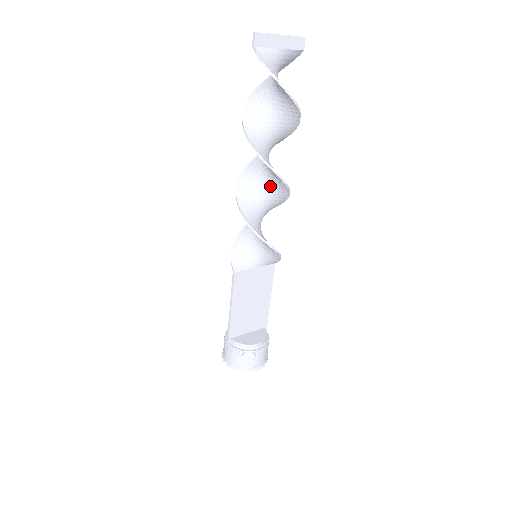
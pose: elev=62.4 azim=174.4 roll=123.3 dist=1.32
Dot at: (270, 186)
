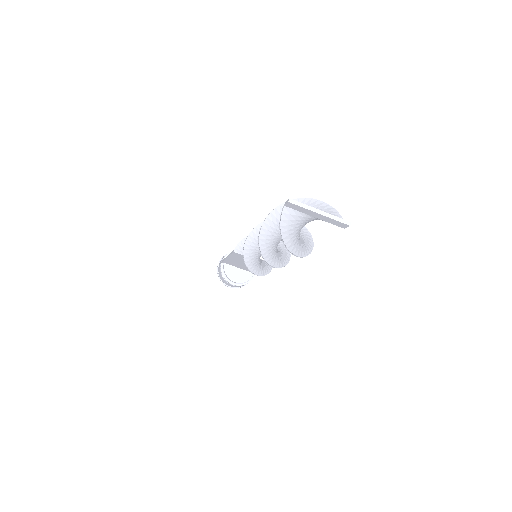
Dot at: occluded
